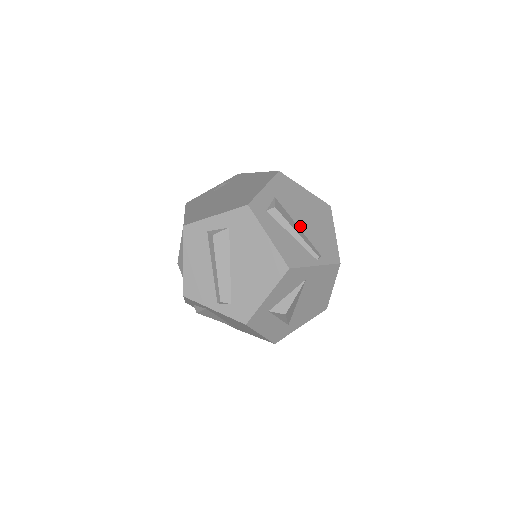
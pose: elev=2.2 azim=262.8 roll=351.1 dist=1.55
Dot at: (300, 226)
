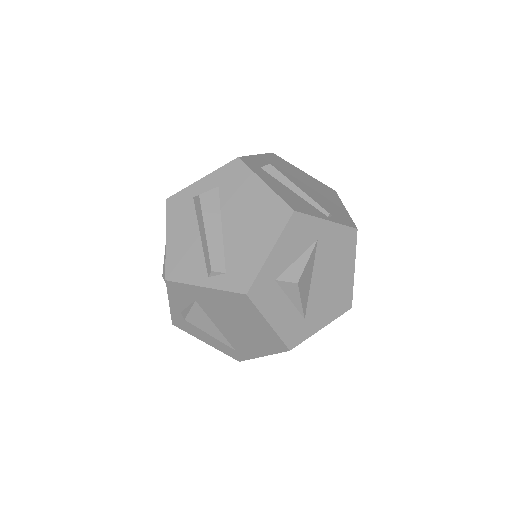
Dot at: (302, 190)
